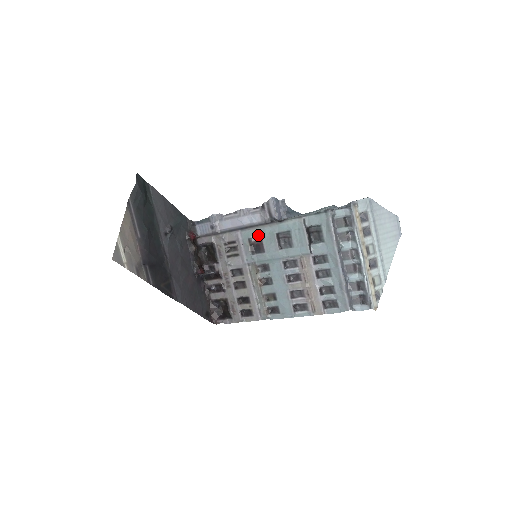
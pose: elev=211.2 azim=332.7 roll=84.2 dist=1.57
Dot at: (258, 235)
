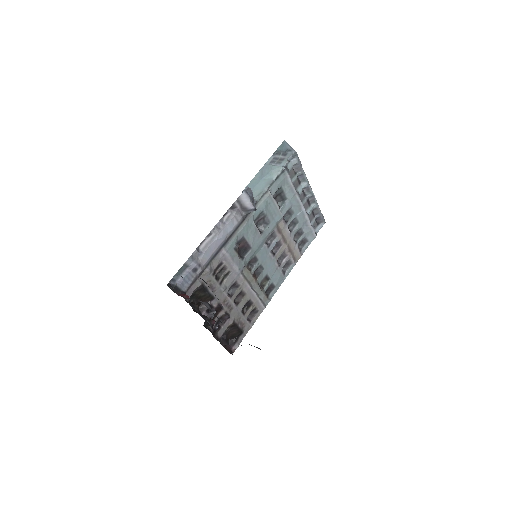
Dot at: (240, 238)
